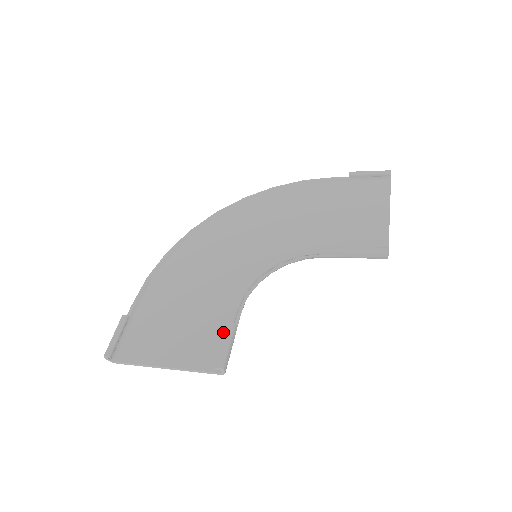
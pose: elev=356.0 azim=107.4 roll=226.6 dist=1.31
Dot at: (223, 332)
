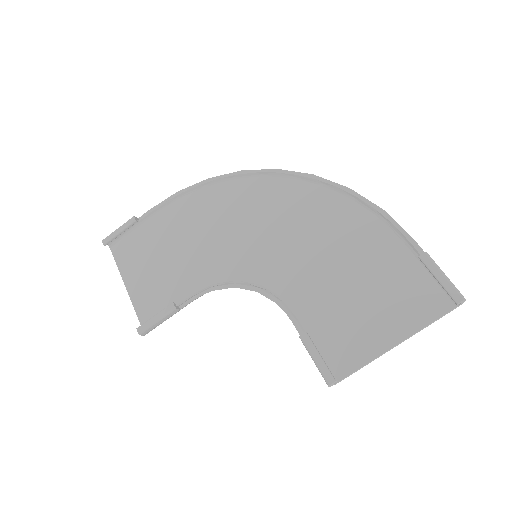
Dot at: (172, 302)
